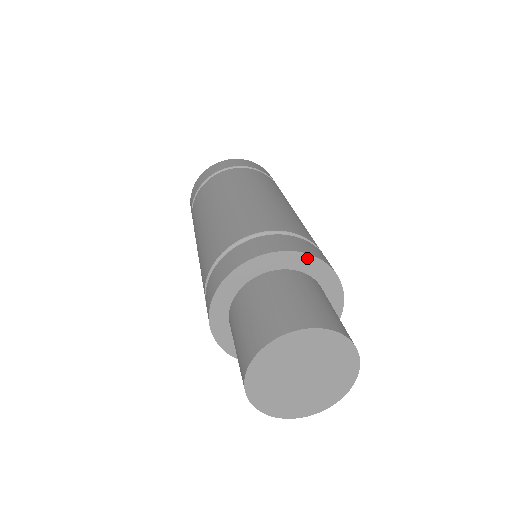
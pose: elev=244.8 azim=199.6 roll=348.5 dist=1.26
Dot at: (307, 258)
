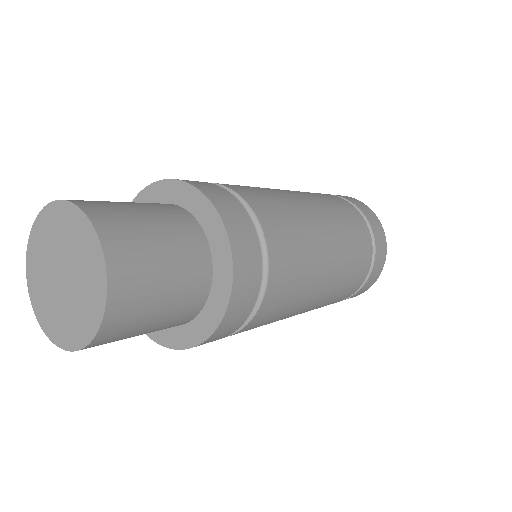
Dot at: (164, 185)
